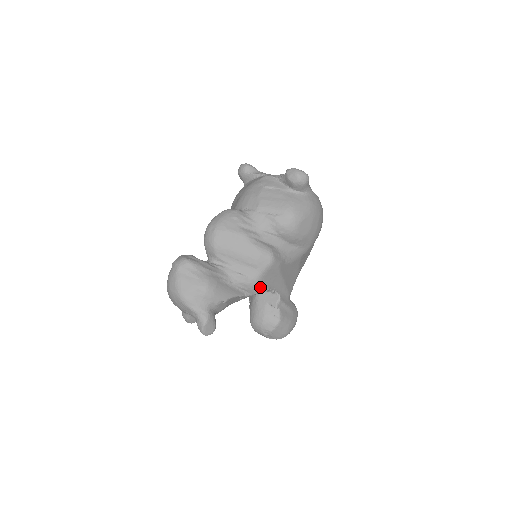
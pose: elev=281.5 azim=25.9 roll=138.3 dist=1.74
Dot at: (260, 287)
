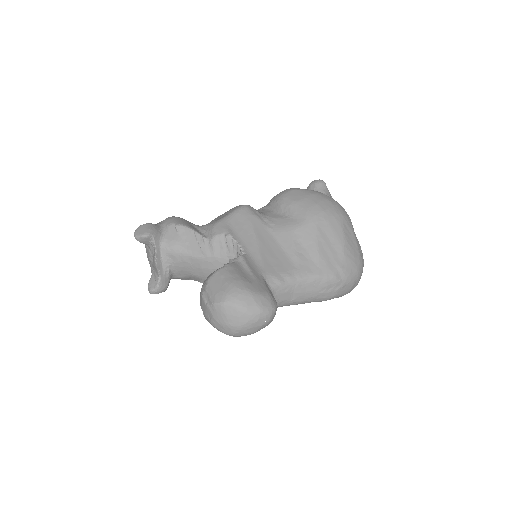
Dot at: (220, 229)
